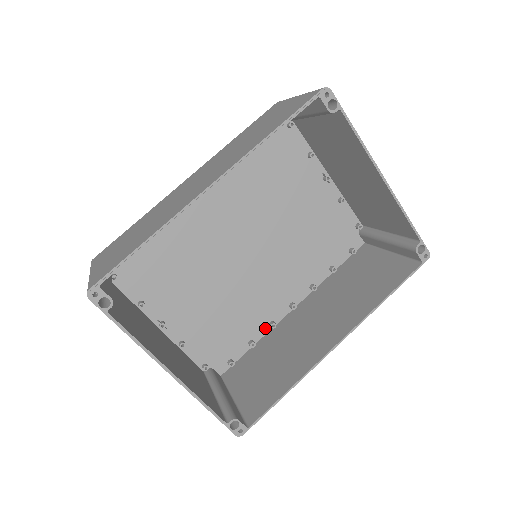
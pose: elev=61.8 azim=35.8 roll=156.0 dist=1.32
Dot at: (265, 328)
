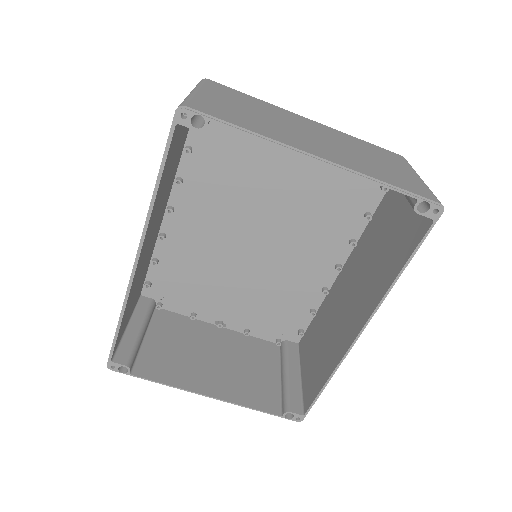
Dot at: (320, 295)
